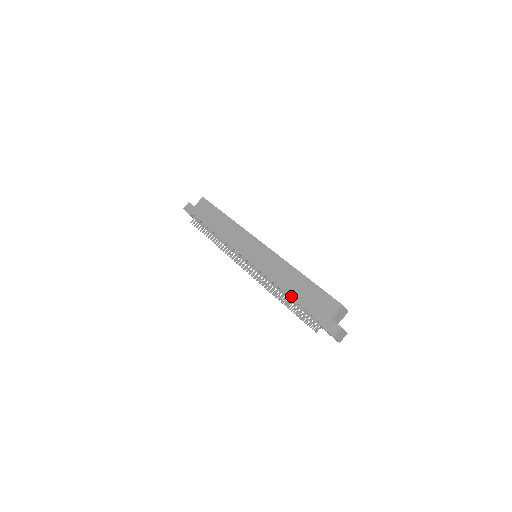
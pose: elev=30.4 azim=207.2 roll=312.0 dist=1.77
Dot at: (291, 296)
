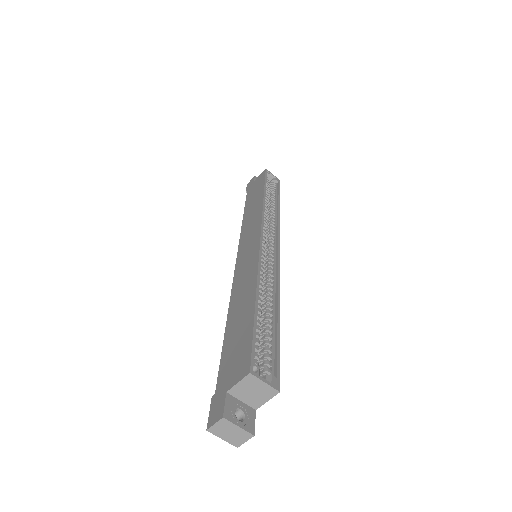
Dot at: (226, 329)
